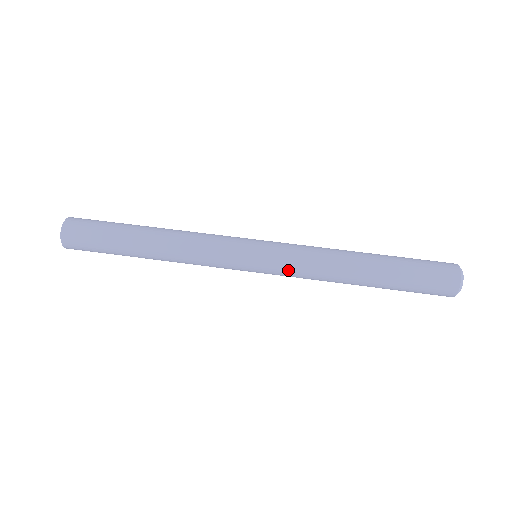
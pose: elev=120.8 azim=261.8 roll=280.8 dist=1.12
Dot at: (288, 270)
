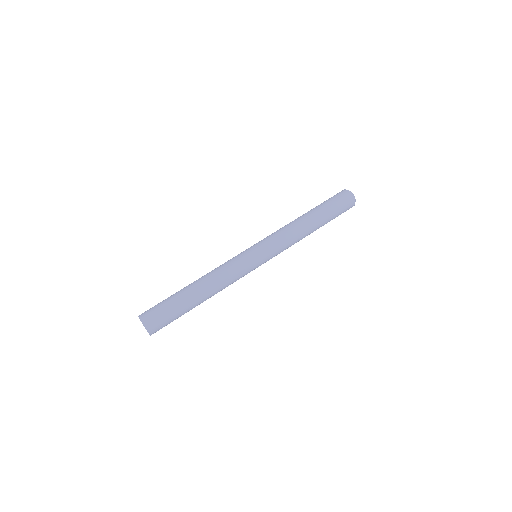
Dot at: (275, 242)
